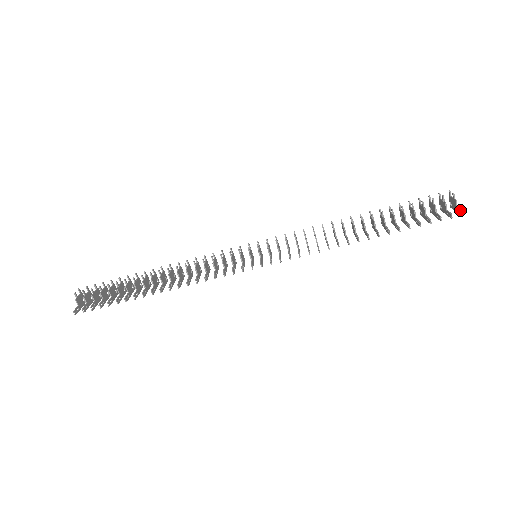
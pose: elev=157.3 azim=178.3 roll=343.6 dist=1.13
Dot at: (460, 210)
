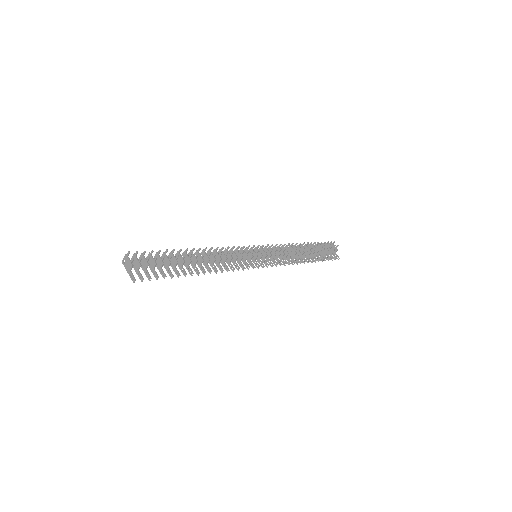
Dot at: occluded
